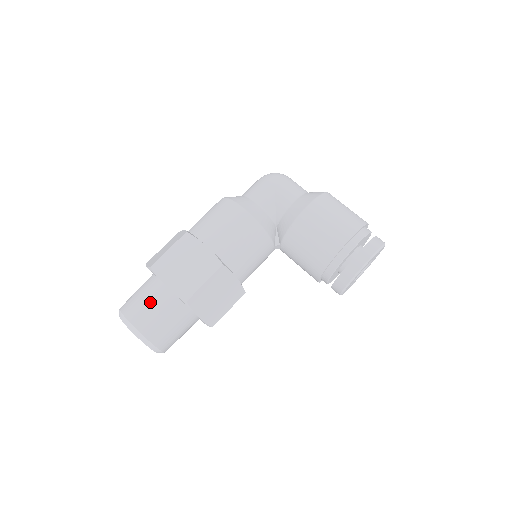
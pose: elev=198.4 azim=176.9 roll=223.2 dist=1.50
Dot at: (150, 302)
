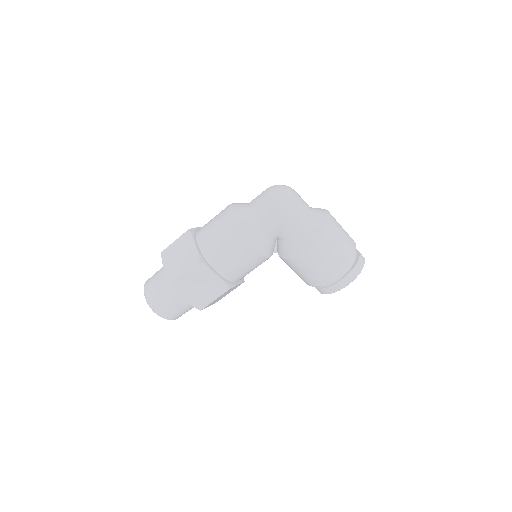
Dot at: (170, 302)
